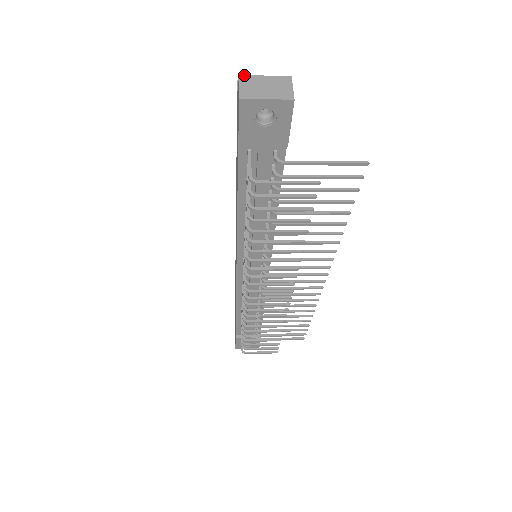
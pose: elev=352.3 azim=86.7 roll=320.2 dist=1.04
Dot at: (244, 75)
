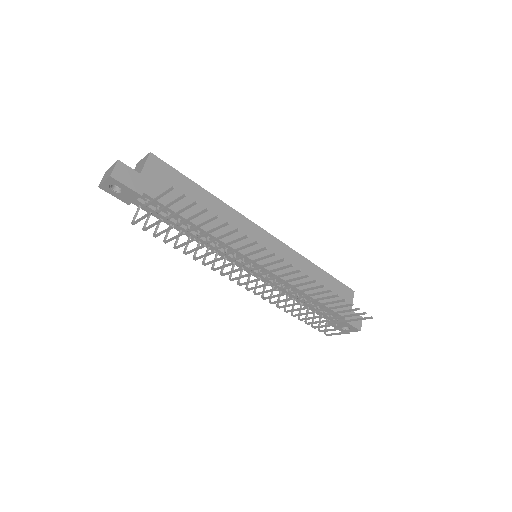
Dot at: (107, 170)
